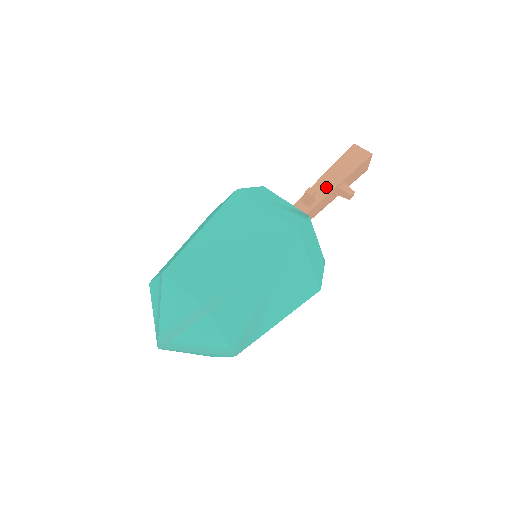
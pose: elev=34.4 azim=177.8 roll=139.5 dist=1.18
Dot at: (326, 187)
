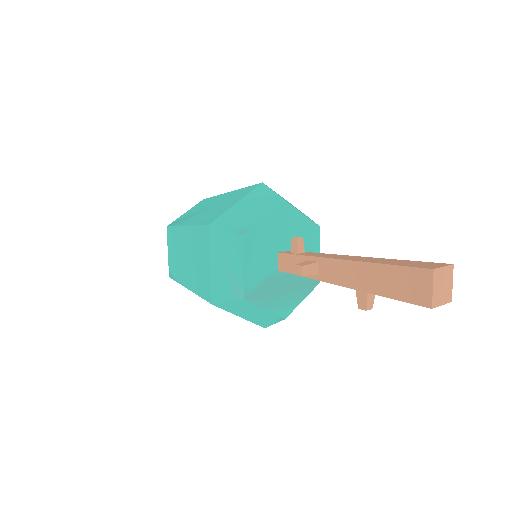
Dot at: (340, 275)
